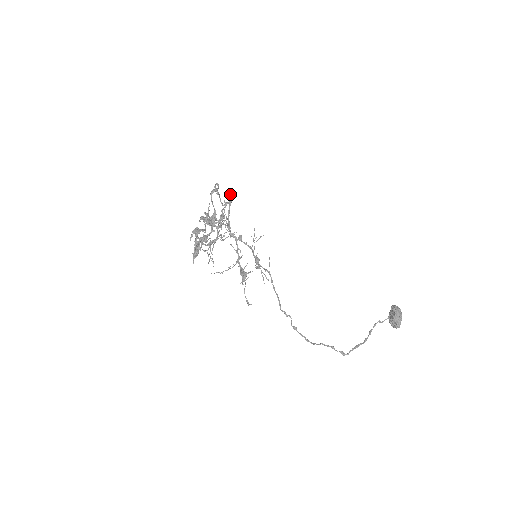
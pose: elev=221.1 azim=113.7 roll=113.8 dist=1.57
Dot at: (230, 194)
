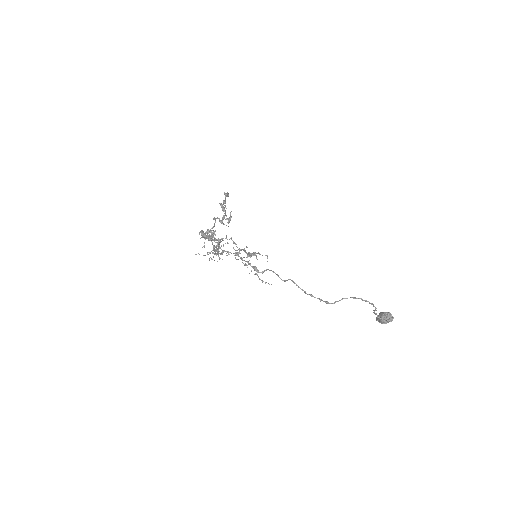
Dot at: (215, 251)
